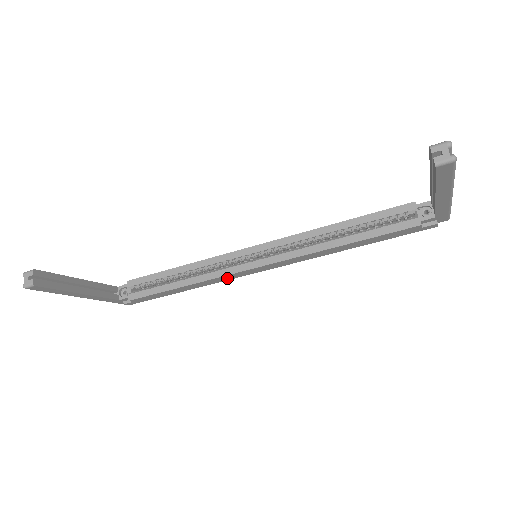
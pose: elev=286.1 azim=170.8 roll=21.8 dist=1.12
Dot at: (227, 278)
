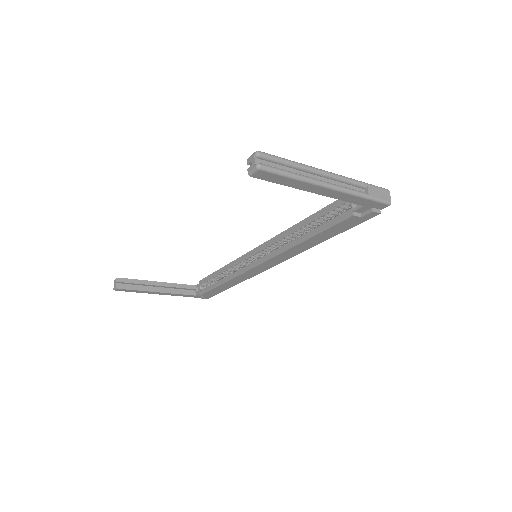
Dot at: (248, 275)
